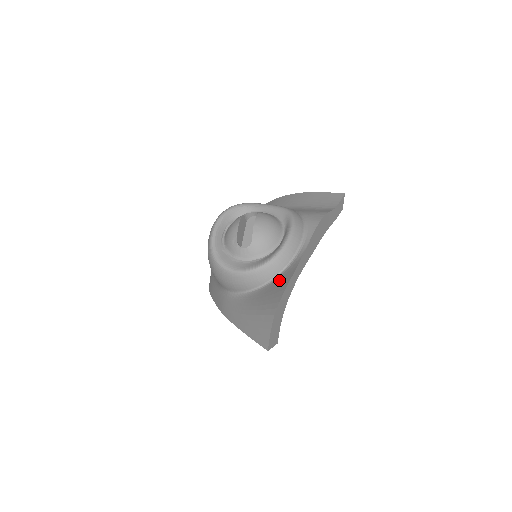
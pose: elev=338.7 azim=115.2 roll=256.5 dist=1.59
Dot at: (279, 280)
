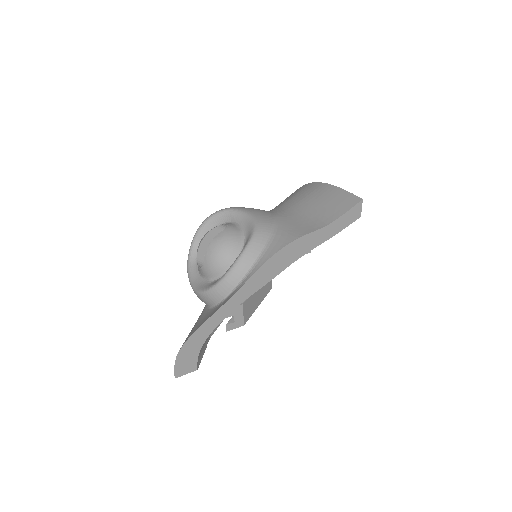
Dot at: (212, 311)
